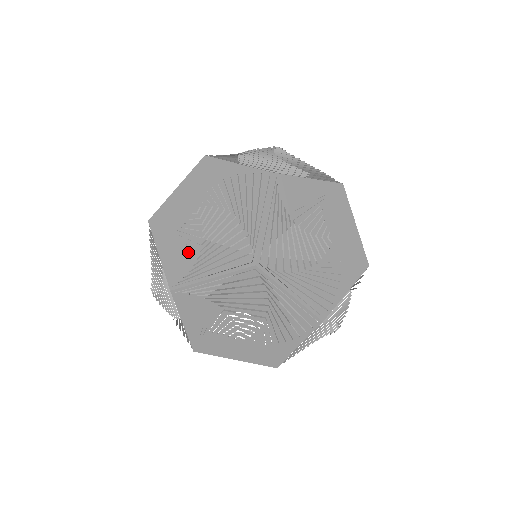
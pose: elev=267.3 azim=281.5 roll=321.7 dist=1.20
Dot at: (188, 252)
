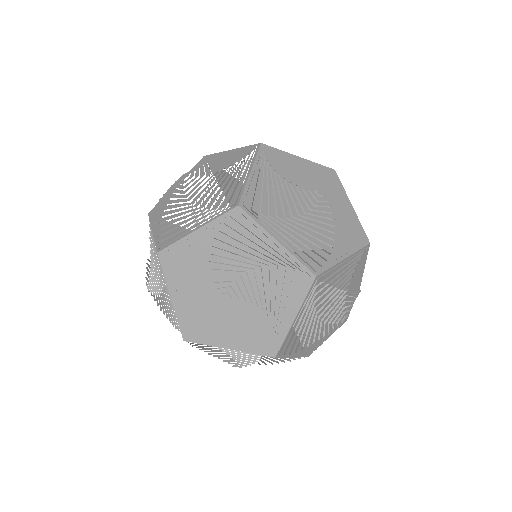
Dot at: (251, 355)
